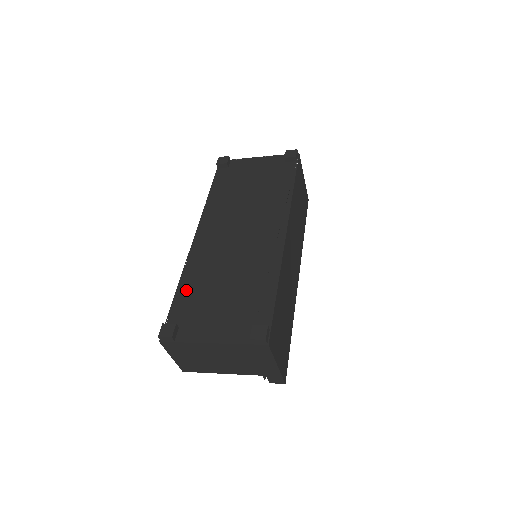
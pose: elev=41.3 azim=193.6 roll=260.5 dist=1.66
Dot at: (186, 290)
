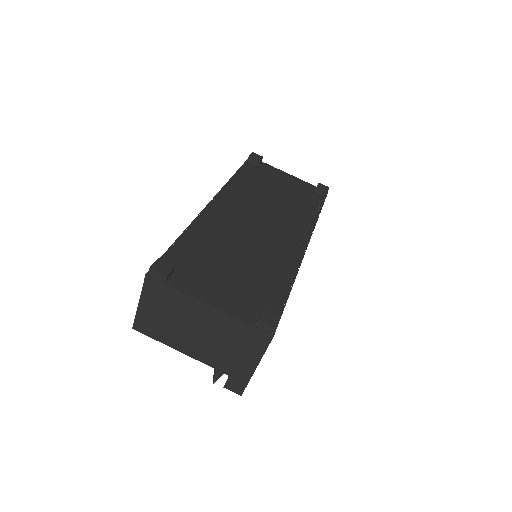
Dot at: (191, 242)
